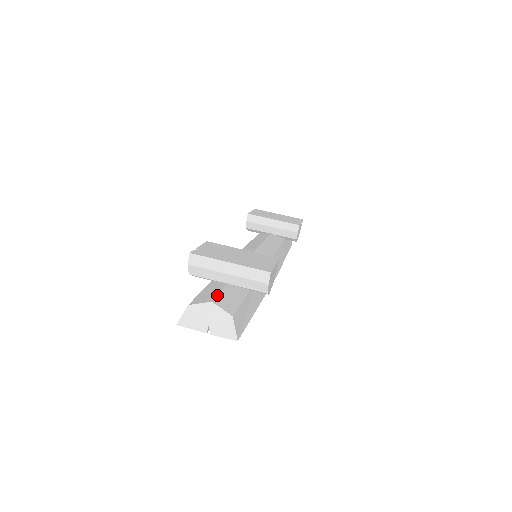
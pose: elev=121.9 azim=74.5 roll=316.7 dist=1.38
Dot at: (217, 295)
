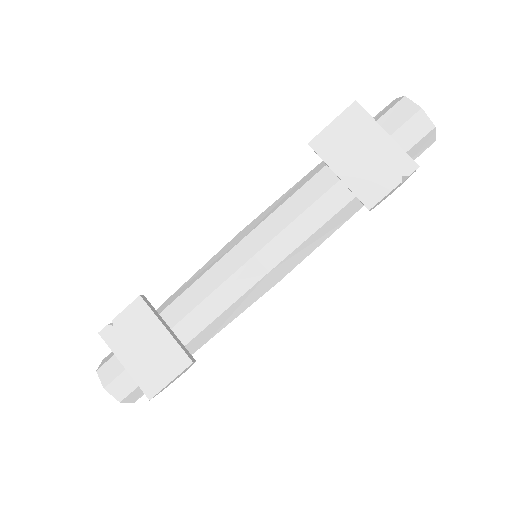
Dot at: (115, 378)
